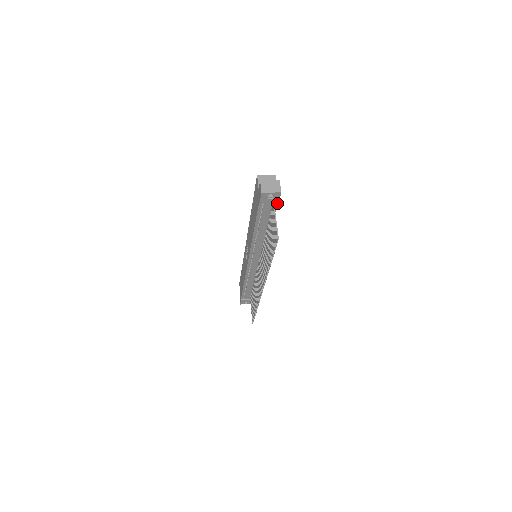
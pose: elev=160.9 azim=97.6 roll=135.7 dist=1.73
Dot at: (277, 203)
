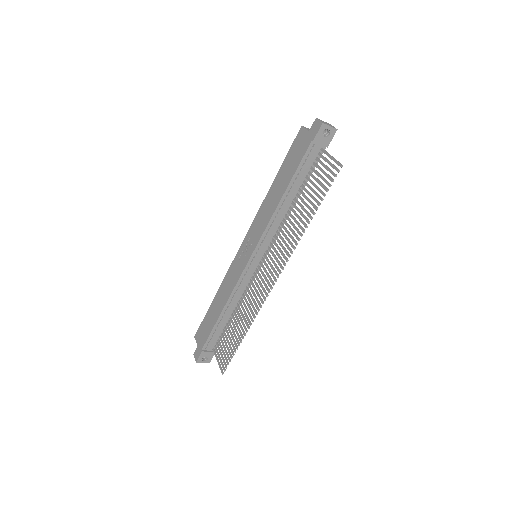
Dot at: occluded
